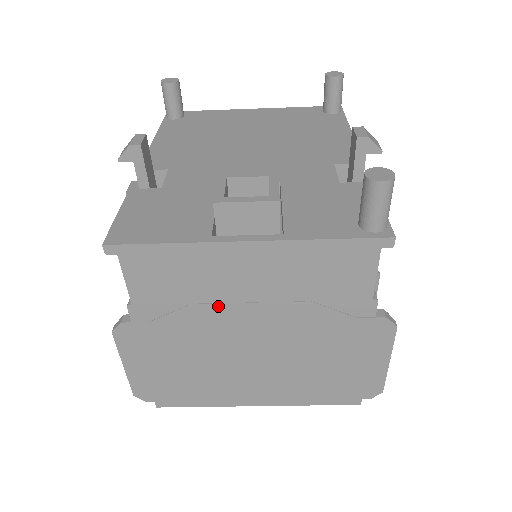
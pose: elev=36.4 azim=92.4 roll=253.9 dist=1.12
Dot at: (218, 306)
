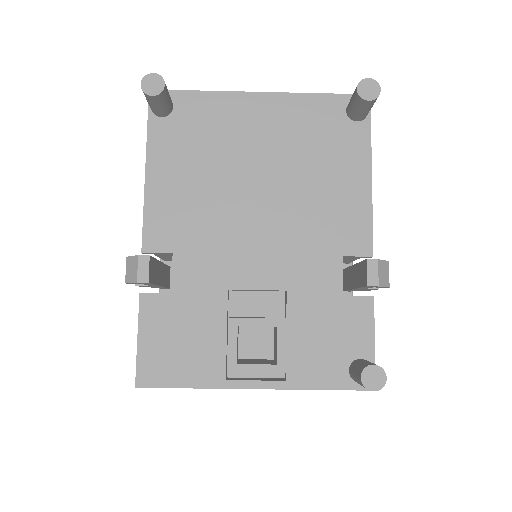
Dot at: occluded
